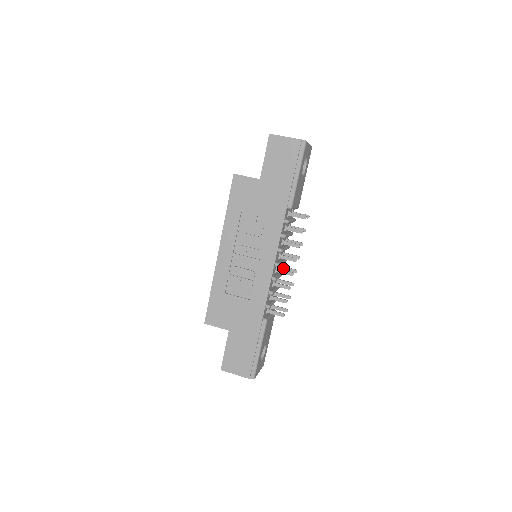
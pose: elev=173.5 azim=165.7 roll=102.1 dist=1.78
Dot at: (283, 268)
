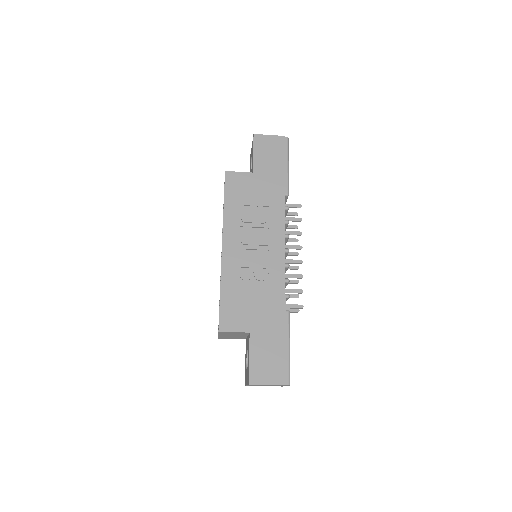
Dot at: occluded
